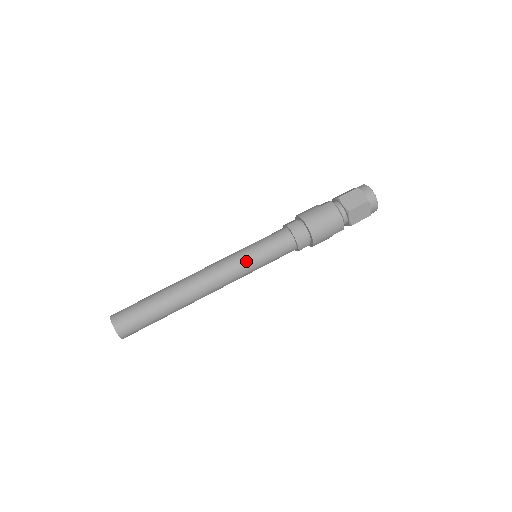
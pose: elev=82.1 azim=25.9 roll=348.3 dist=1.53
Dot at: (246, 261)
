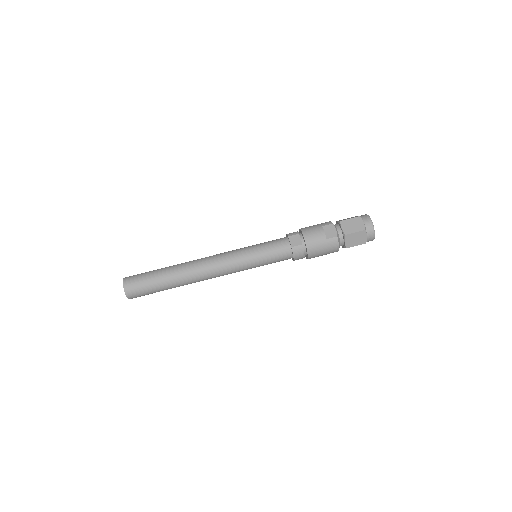
Dot at: (247, 268)
